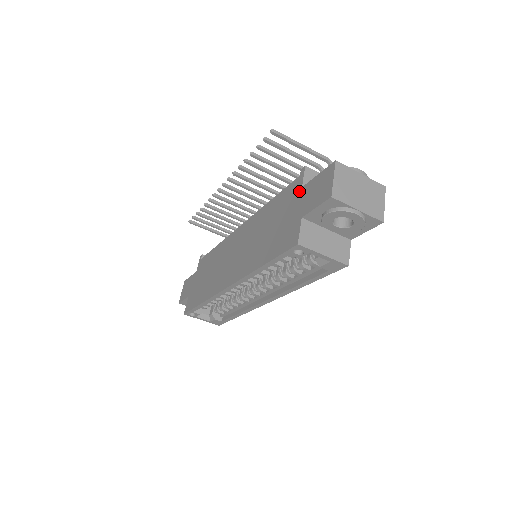
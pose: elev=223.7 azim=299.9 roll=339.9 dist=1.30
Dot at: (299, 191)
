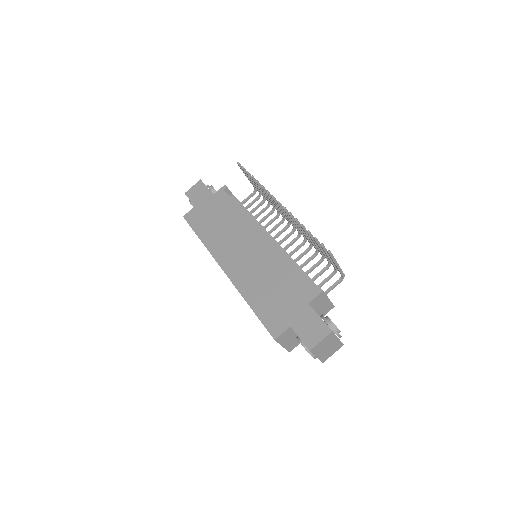
Dot at: (305, 303)
